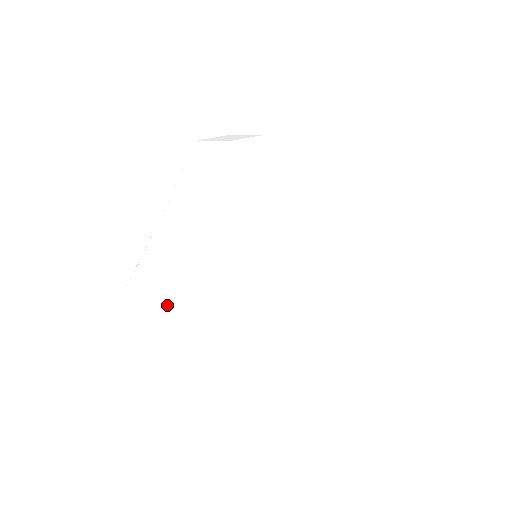
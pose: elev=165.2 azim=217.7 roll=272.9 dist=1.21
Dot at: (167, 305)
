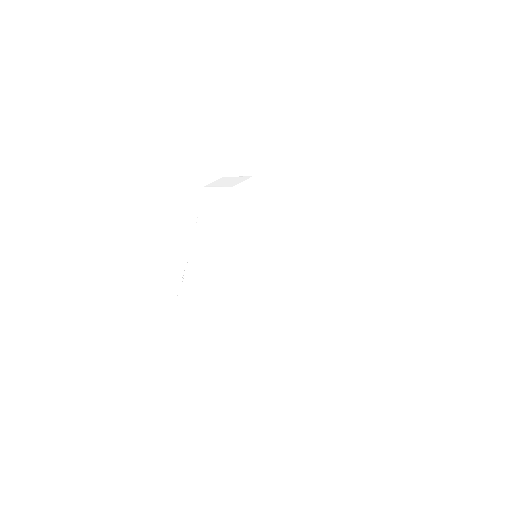
Dot at: (213, 301)
